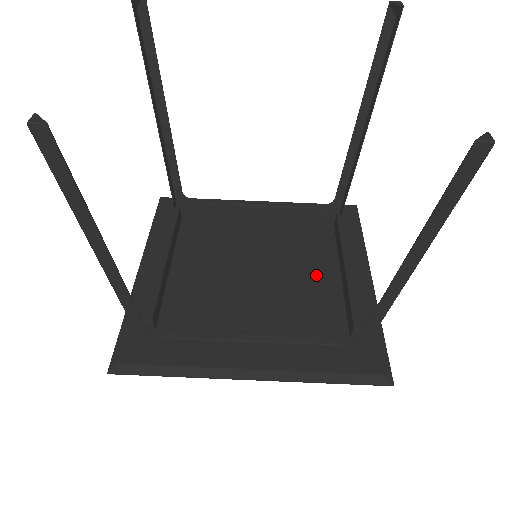
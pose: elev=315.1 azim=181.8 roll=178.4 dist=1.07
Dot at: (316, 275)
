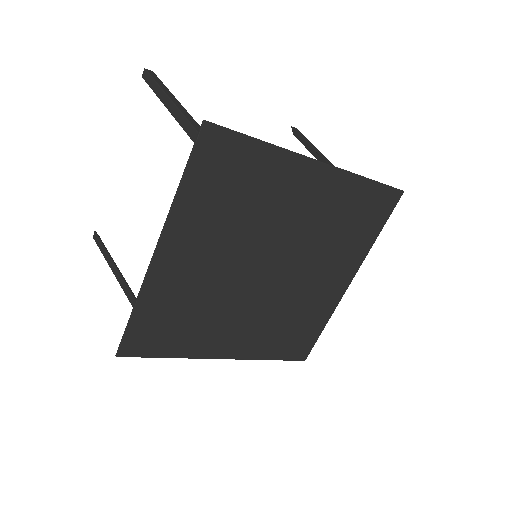
Dot at: (289, 214)
